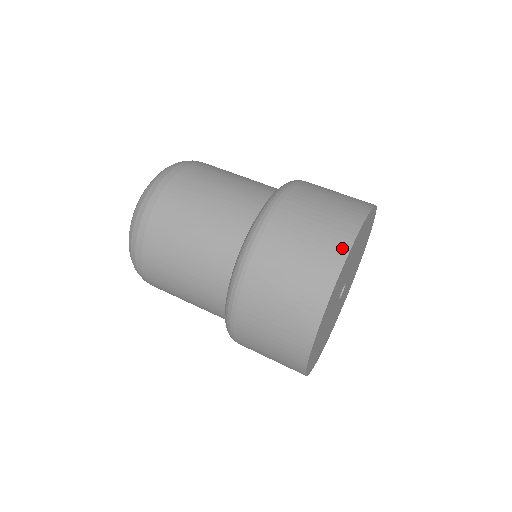
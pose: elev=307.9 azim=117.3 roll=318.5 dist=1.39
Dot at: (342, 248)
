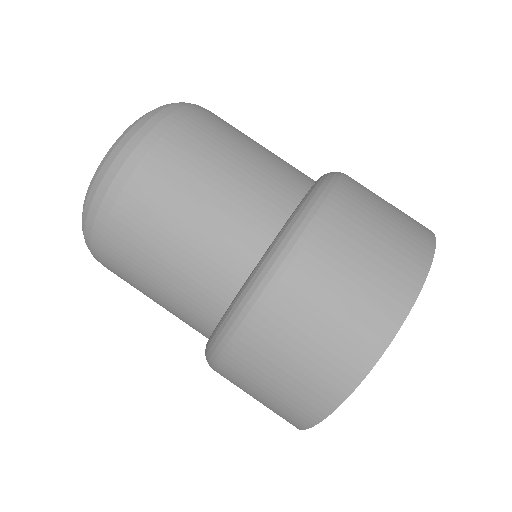
Dot at: (300, 423)
